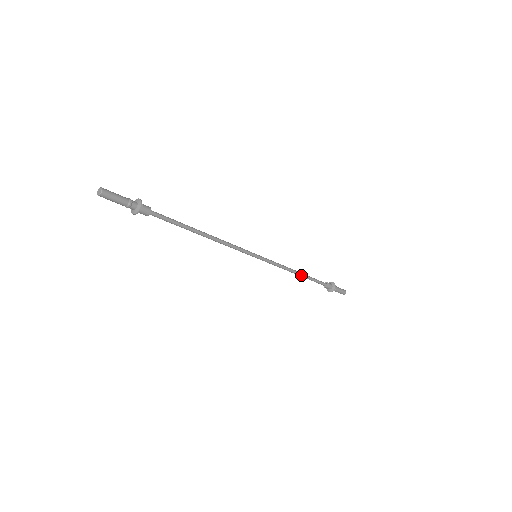
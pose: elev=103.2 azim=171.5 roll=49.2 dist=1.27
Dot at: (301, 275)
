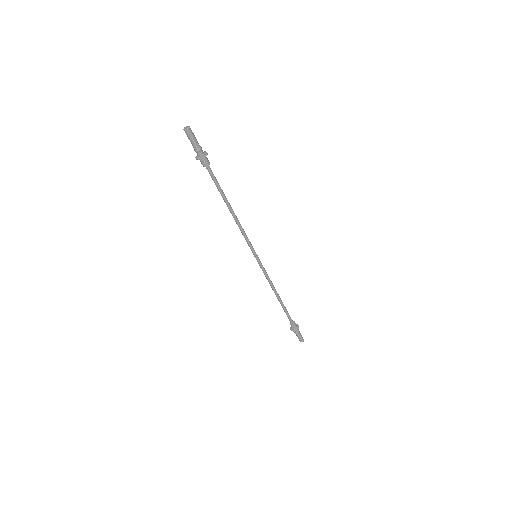
Dot at: (278, 298)
